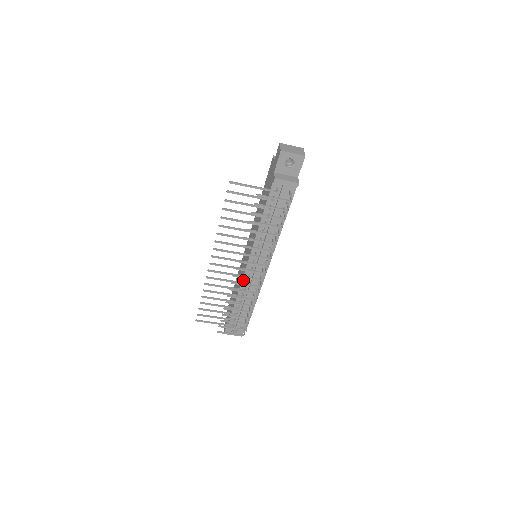
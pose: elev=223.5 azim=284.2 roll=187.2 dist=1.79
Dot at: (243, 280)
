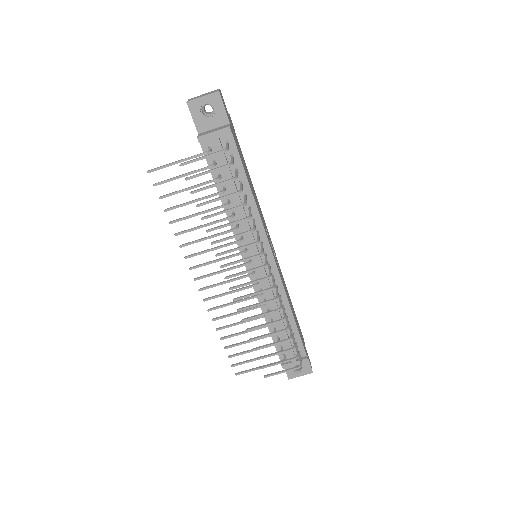
Dot at: occluded
